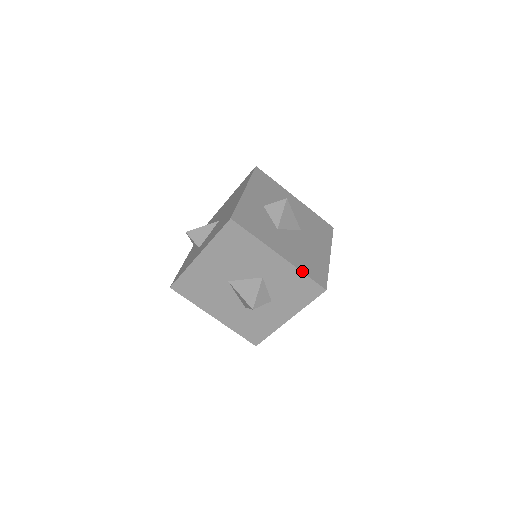
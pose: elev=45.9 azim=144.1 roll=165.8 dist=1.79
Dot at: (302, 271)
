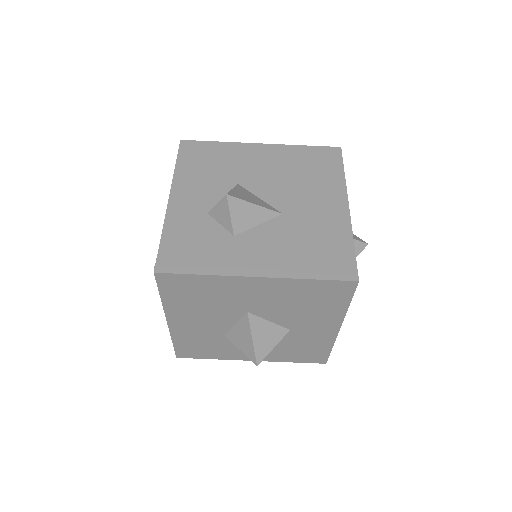
Dot at: (333, 345)
